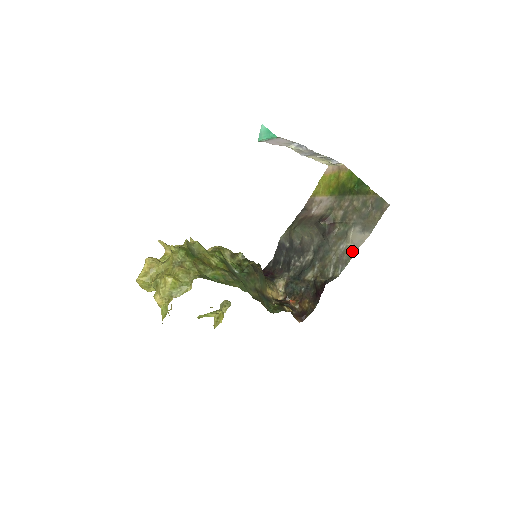
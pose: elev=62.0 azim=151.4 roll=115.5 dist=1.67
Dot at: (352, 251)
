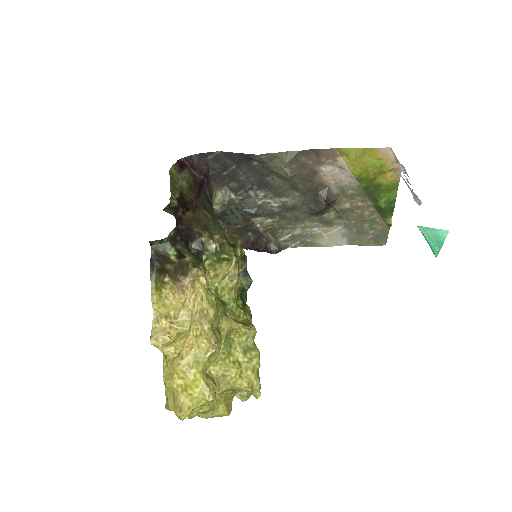
Dot at: (322, 244)
